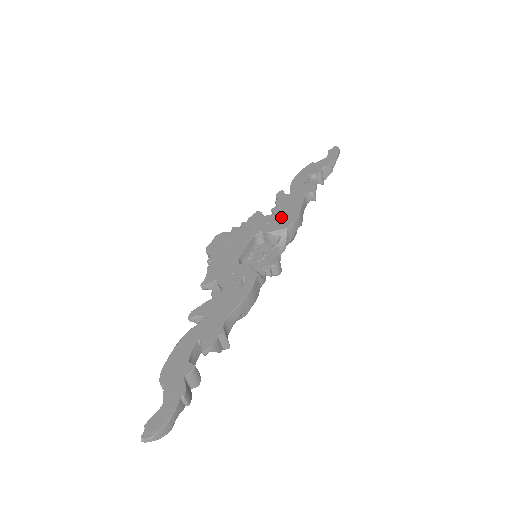
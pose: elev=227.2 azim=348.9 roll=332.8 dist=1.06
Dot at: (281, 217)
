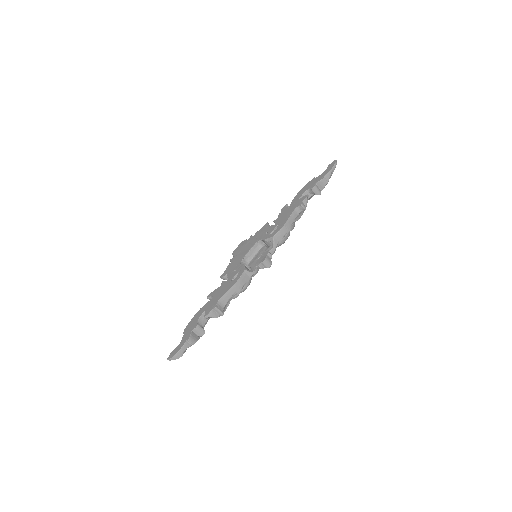
Dot at: (275, 227)
